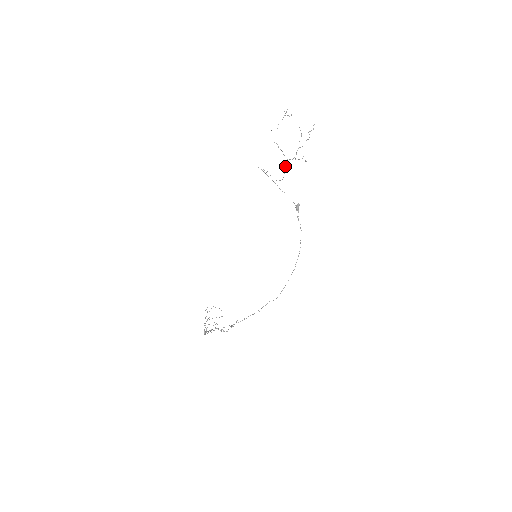
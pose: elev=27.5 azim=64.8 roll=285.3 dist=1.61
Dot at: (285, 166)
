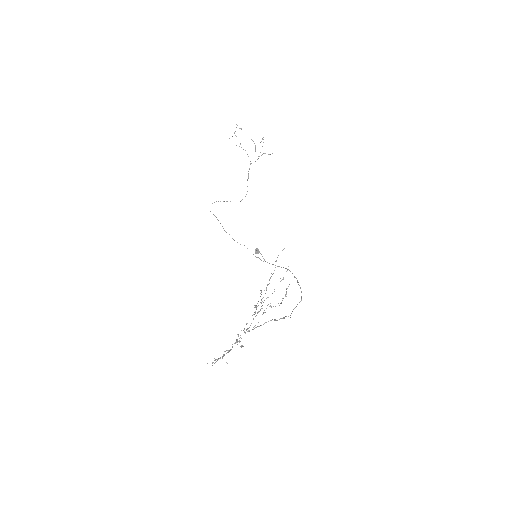
Dot at: (248, 175)
